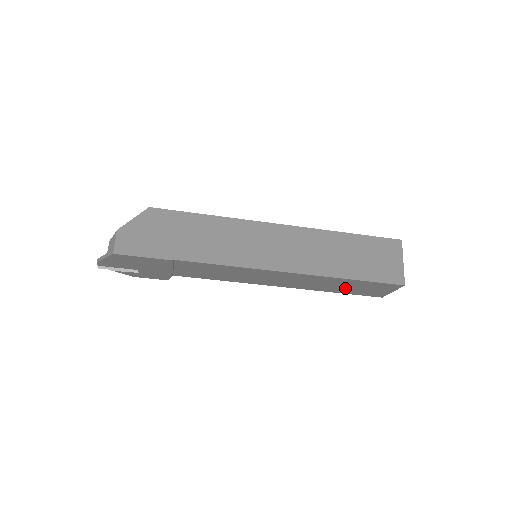
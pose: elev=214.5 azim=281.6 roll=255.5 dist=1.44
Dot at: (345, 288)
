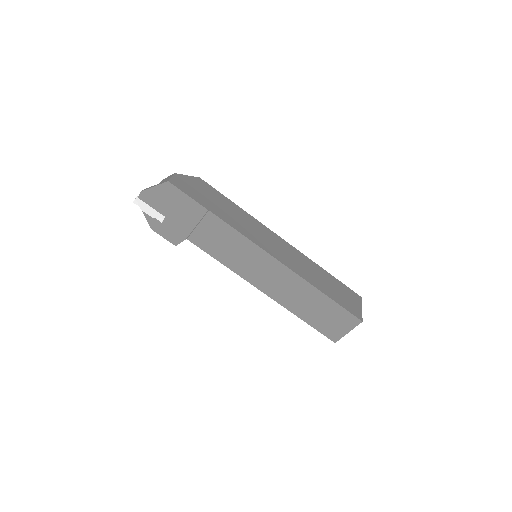
Dot at: (314, 313)
